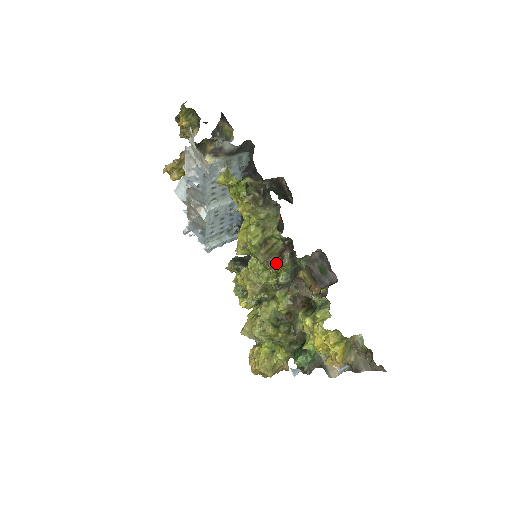
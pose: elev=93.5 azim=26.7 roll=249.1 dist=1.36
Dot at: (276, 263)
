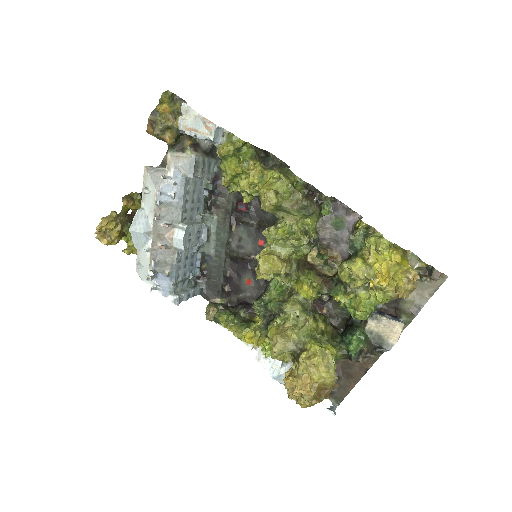
Dot at: (311, 202)
